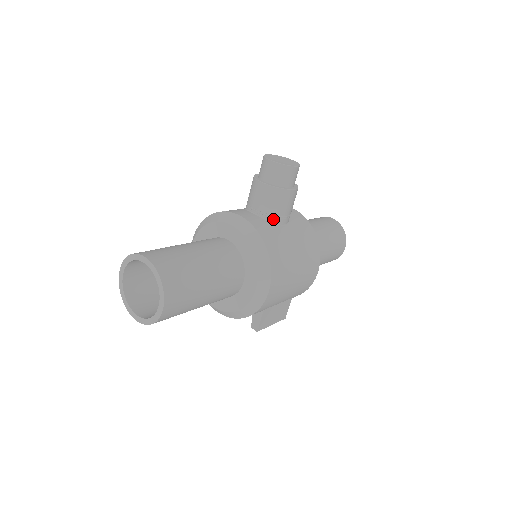
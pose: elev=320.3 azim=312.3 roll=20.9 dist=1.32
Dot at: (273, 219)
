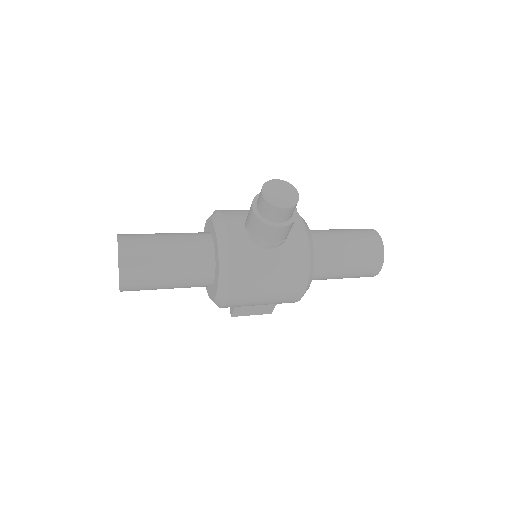
Dot at: (257, 242)
